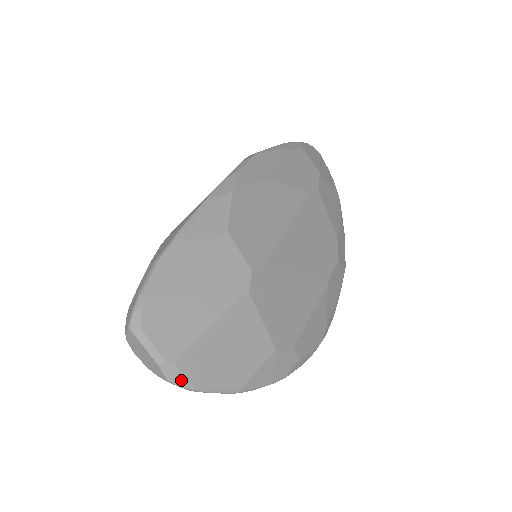
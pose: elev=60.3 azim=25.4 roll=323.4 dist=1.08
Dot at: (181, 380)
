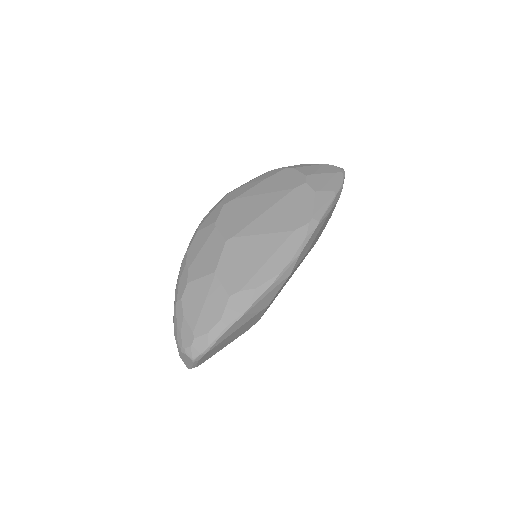
Dot at: occluded
